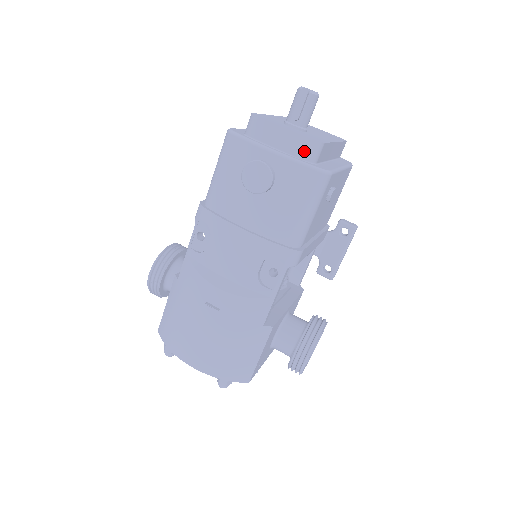
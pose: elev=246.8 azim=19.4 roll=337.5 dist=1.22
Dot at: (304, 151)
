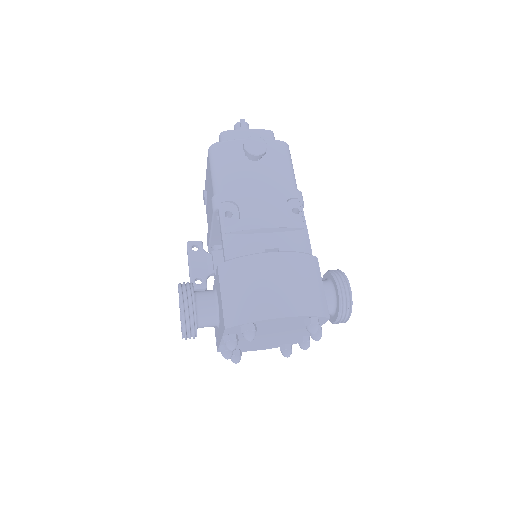
Dot at: (267, 137)
